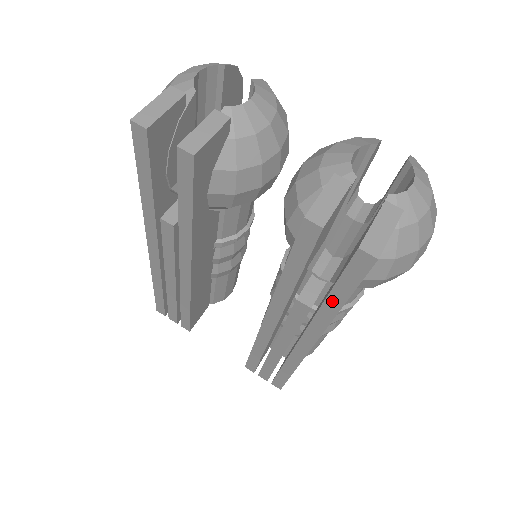
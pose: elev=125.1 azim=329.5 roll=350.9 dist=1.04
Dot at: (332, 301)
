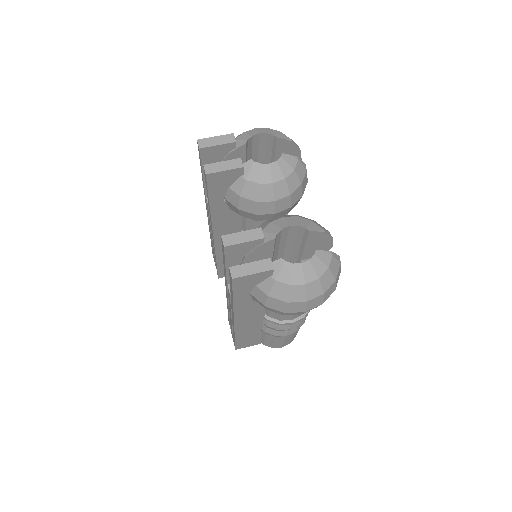
Dot at: (231, 295)
